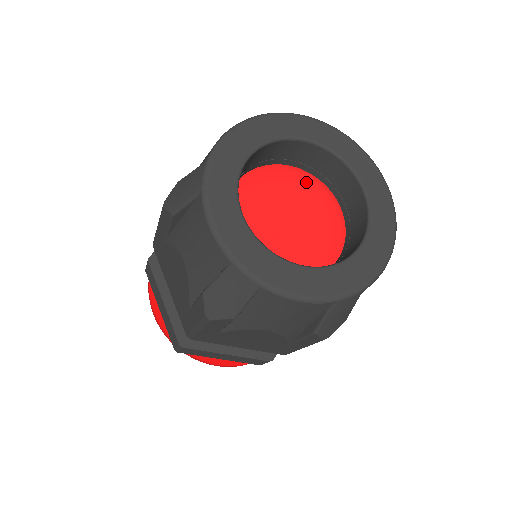
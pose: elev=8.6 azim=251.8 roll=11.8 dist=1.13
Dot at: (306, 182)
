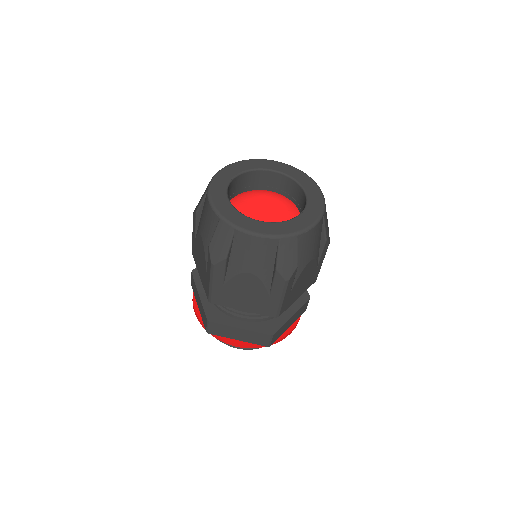
Dot at: (276, 197)
